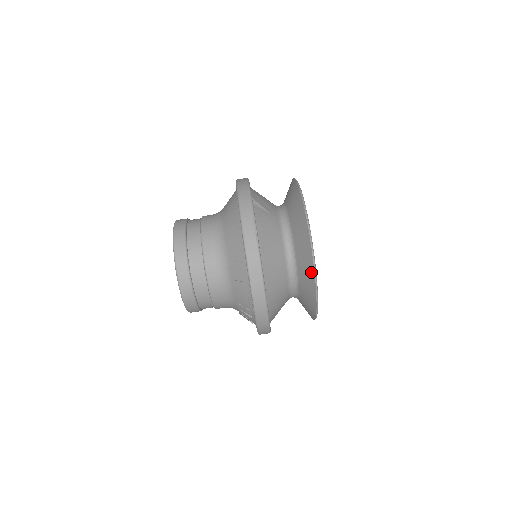
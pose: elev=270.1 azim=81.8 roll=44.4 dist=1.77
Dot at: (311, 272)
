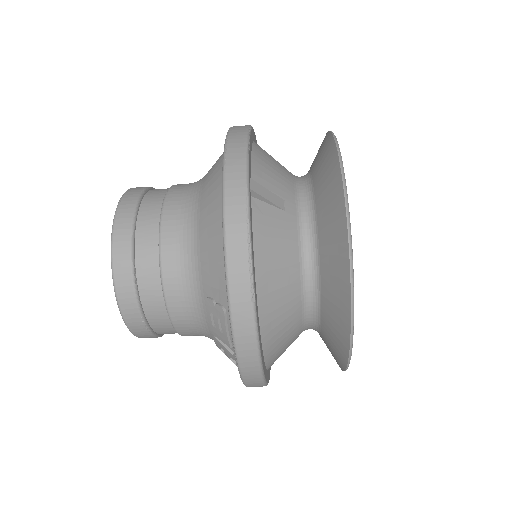
Dot at: (344, 331)
